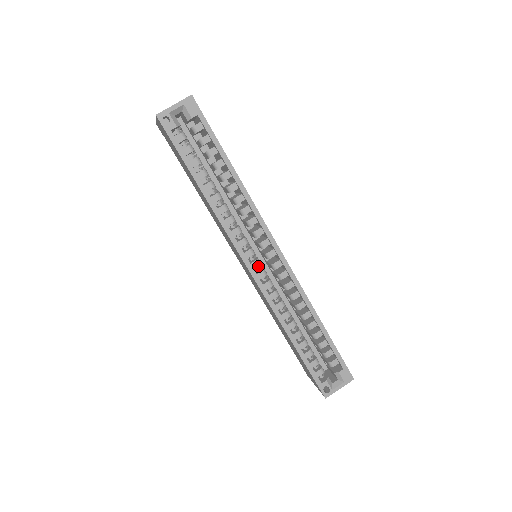
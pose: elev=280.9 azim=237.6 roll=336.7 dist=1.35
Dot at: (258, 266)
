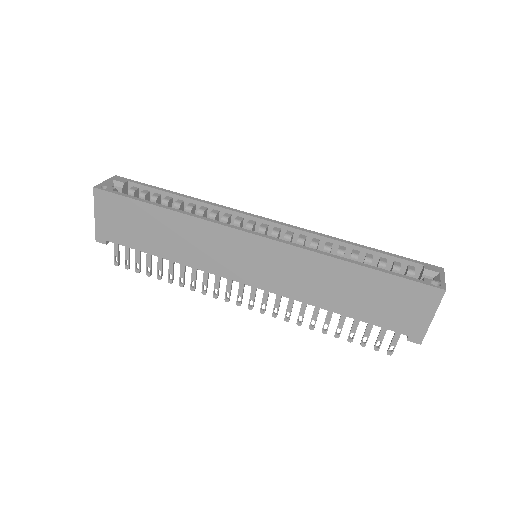
Dot at: occluded
